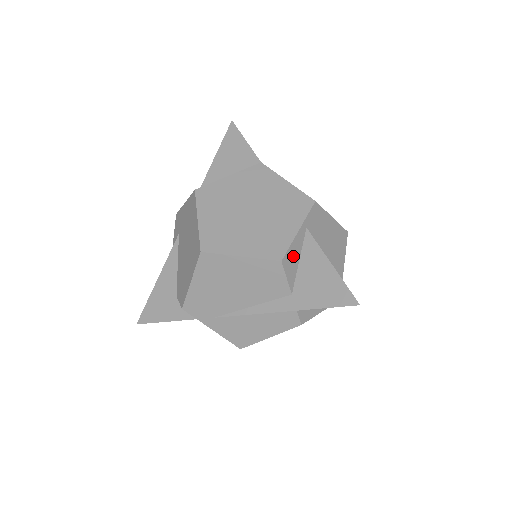
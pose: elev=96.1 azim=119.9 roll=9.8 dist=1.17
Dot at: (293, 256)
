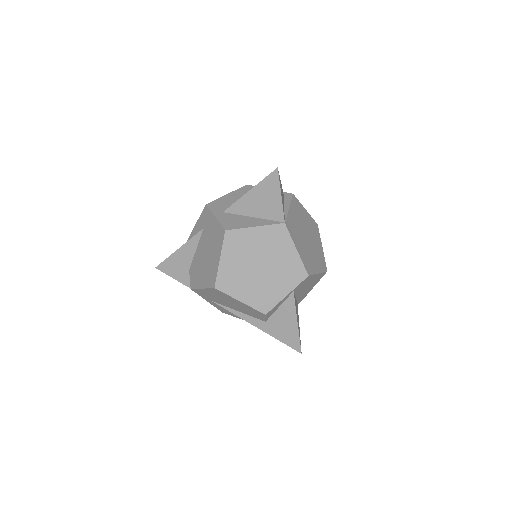
Dot at: (276, 308)
